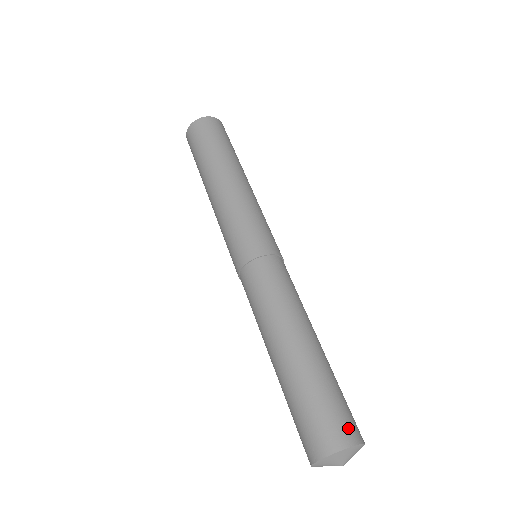
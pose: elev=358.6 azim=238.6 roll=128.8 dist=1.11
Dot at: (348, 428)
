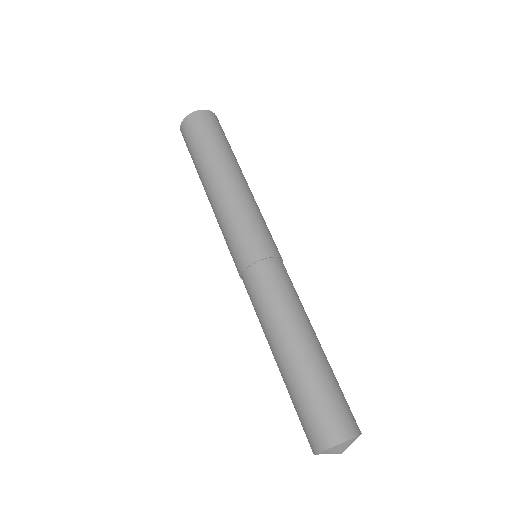
Dot at: (352, 420)
